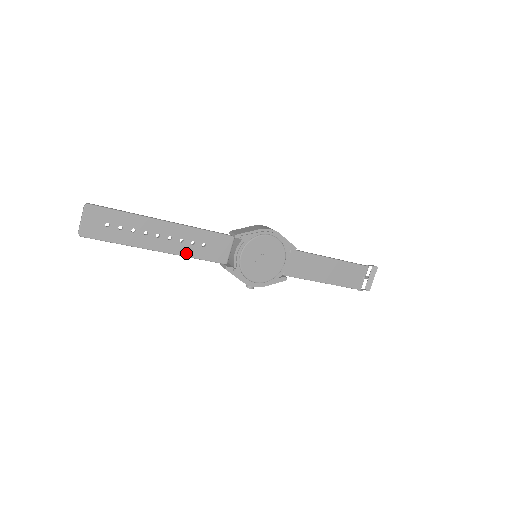
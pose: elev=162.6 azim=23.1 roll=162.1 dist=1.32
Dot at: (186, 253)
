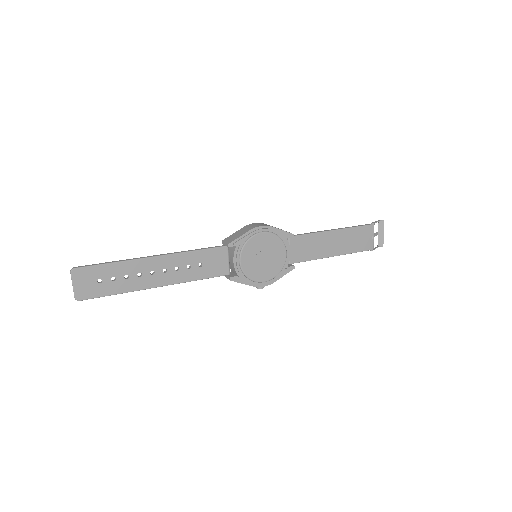
Dot at: (186, 279)
